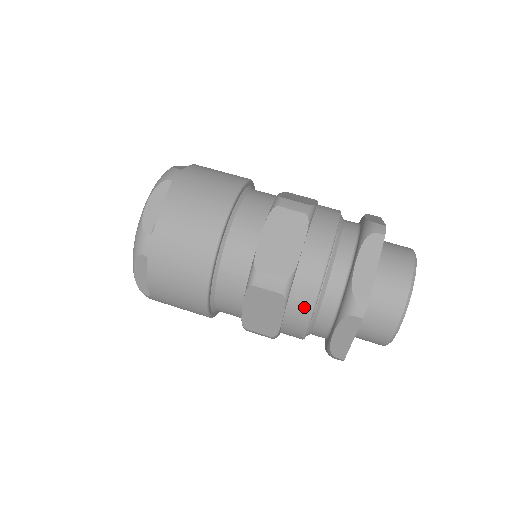
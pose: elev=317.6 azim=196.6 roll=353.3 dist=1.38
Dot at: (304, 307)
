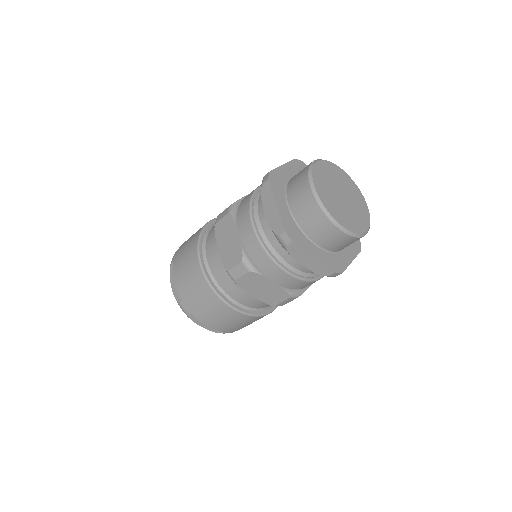
Dot at: occluded
